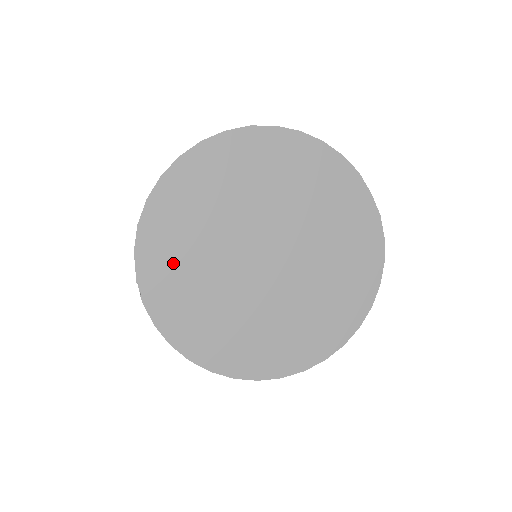
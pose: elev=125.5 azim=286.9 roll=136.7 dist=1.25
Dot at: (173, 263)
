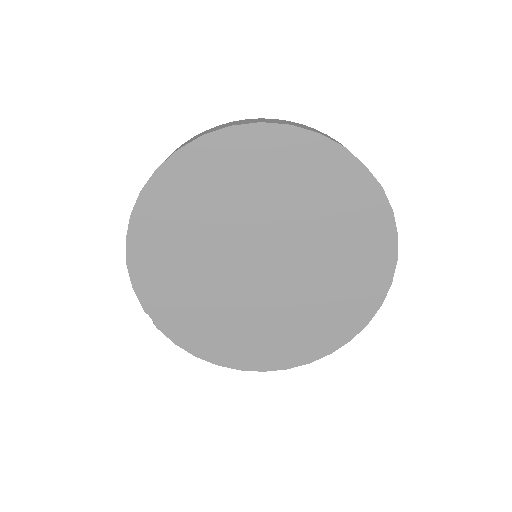
Dot at: (172, 290)
